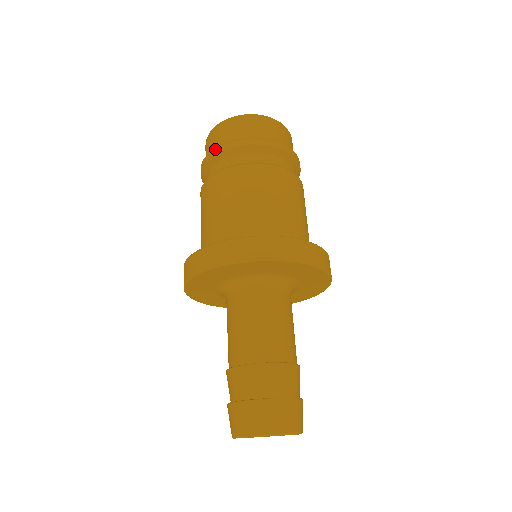
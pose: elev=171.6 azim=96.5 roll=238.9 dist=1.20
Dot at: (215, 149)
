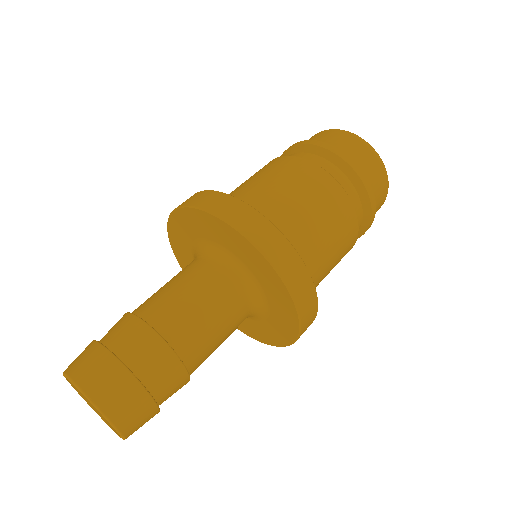
Dot at: (293, 144)
